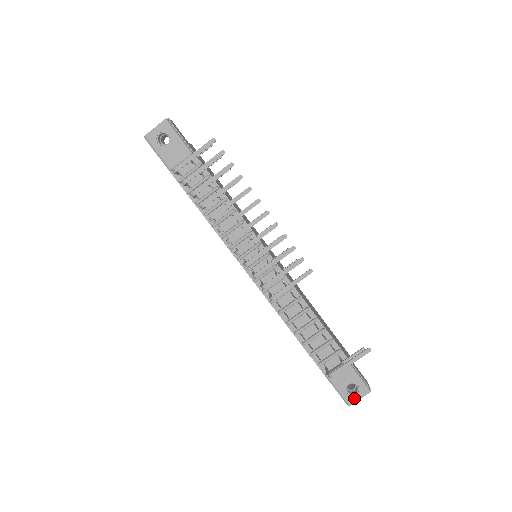
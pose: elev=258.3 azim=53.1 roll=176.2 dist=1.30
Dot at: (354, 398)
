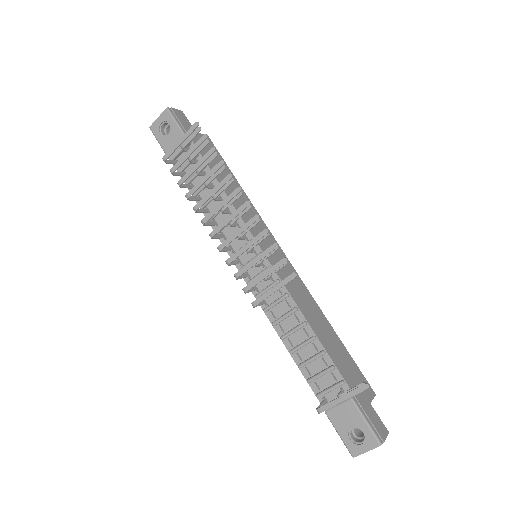
Dot at: (359, 448)
